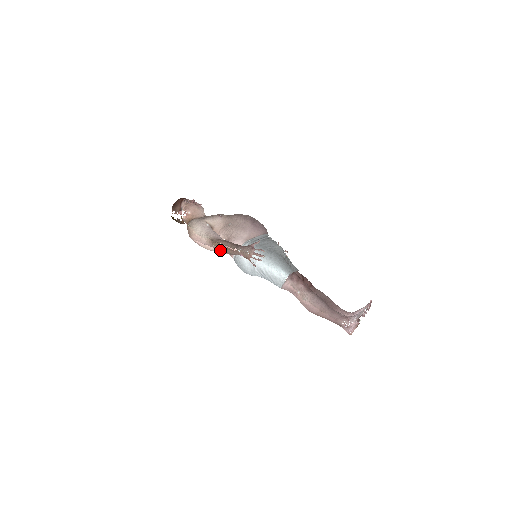
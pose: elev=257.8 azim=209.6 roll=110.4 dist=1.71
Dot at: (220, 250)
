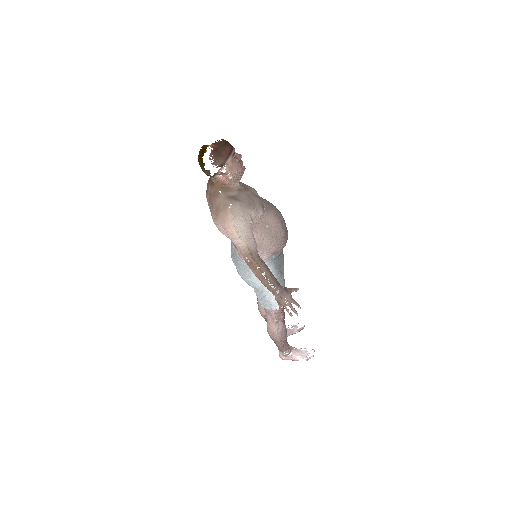
Dot at: (253, 270)
